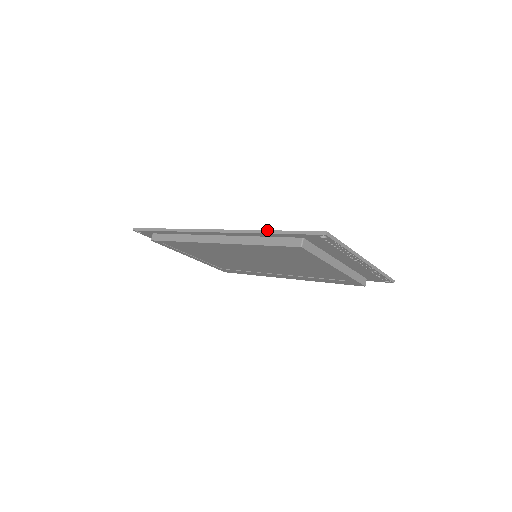
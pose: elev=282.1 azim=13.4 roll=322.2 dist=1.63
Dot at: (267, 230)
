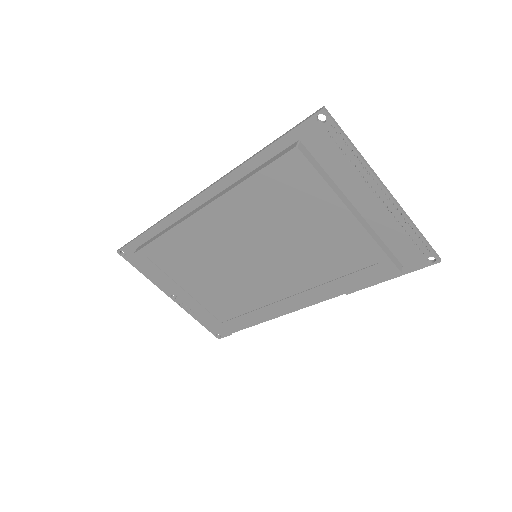
Dot at: (257, 152)
